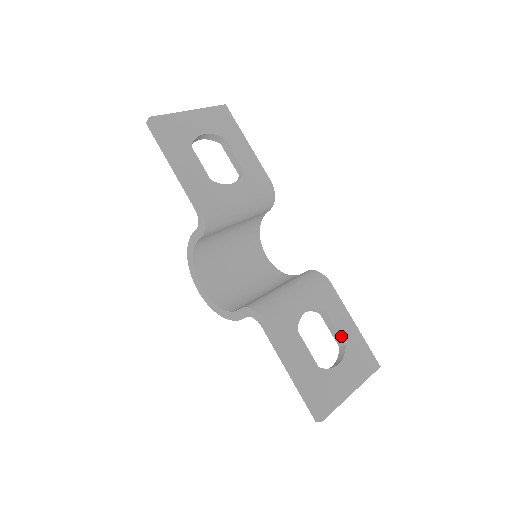
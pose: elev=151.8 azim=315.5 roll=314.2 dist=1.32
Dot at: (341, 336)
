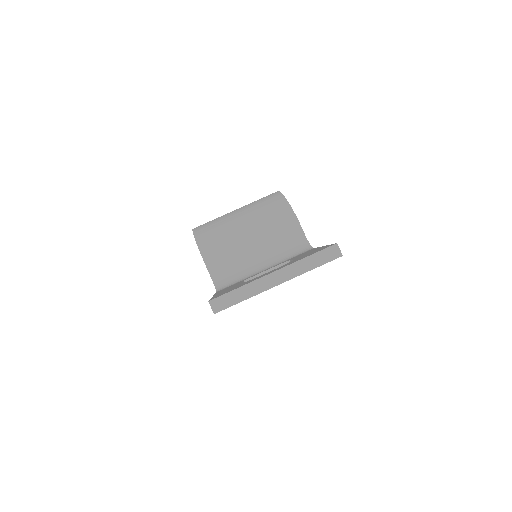
Dot at: occluded
